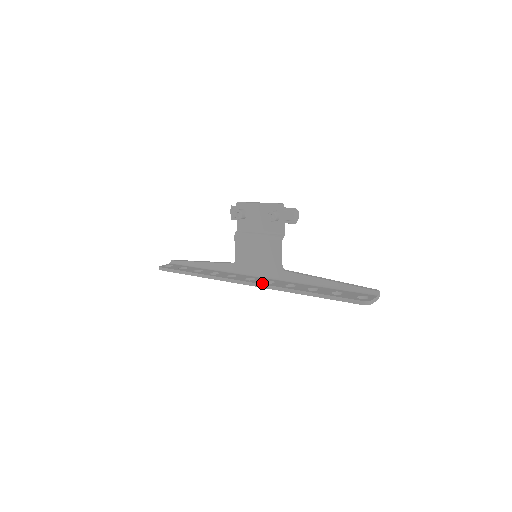
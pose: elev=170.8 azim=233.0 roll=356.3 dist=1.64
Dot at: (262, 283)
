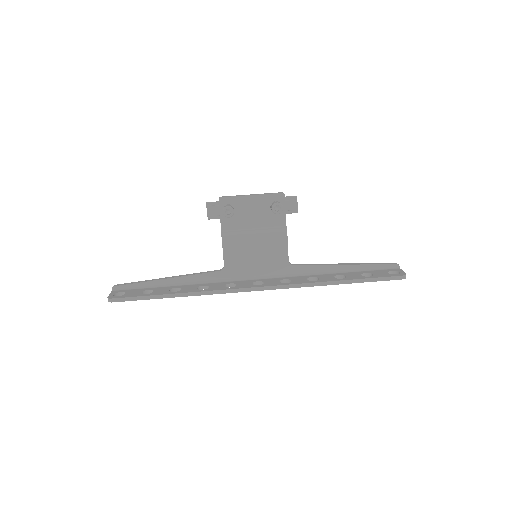
Dot at: (282, 284)
